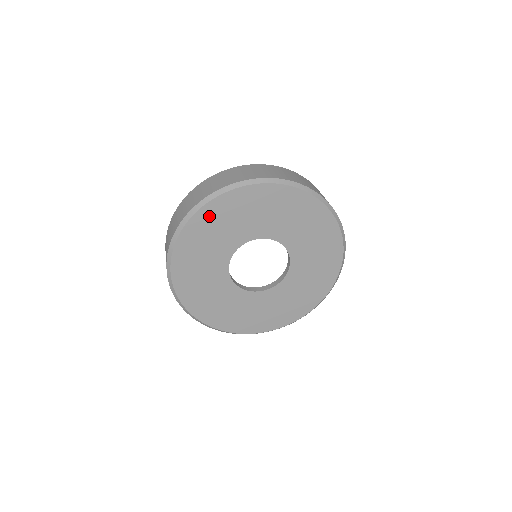
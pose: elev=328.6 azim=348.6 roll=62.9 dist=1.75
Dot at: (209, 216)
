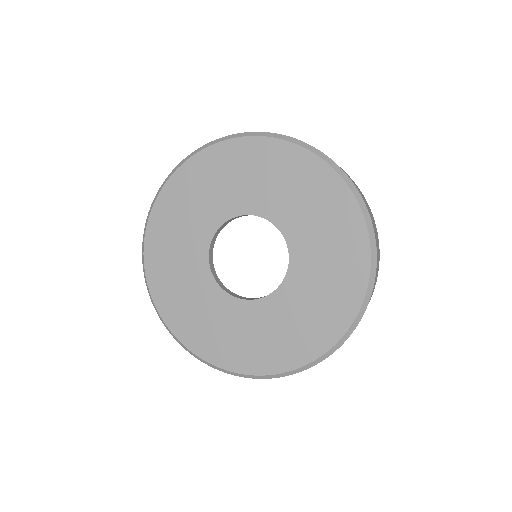
Dot at: (193, 173)
